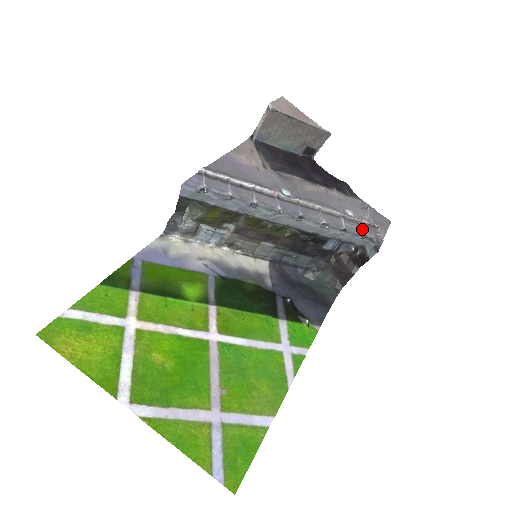
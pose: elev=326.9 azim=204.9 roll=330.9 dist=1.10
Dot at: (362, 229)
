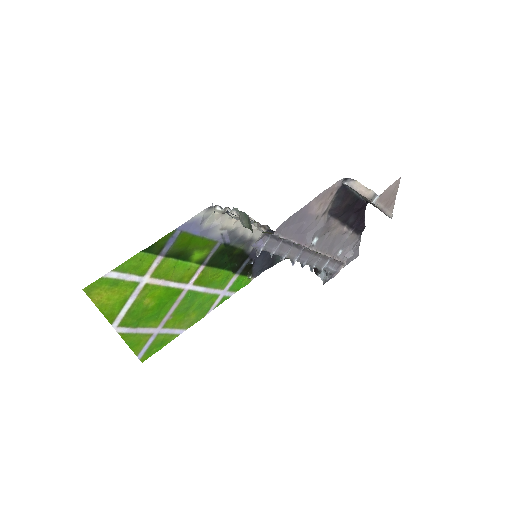
Dot at: (332, 269)
